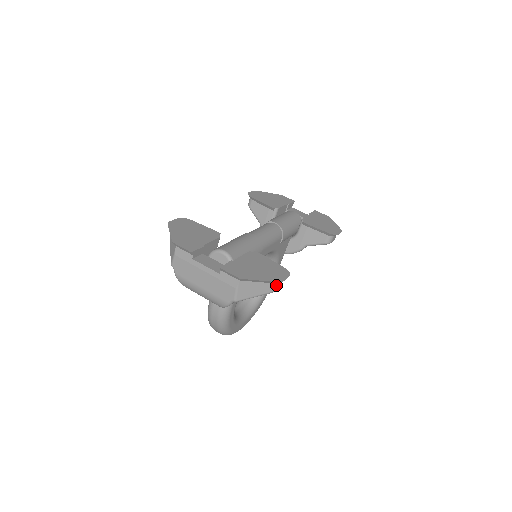
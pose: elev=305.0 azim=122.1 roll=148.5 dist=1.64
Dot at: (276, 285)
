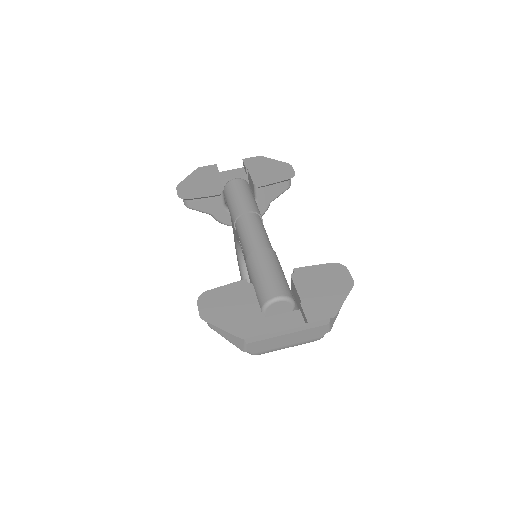
Dot at: occluded
